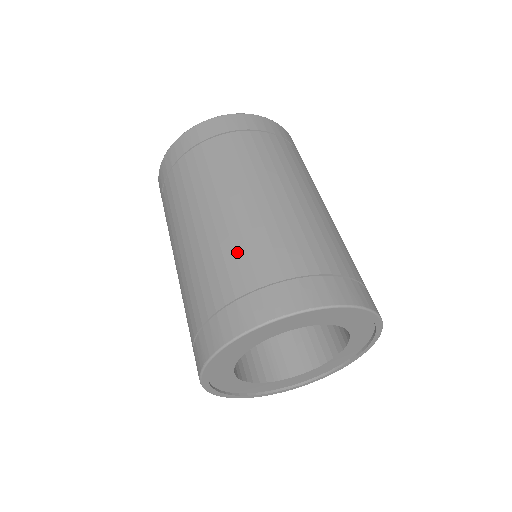
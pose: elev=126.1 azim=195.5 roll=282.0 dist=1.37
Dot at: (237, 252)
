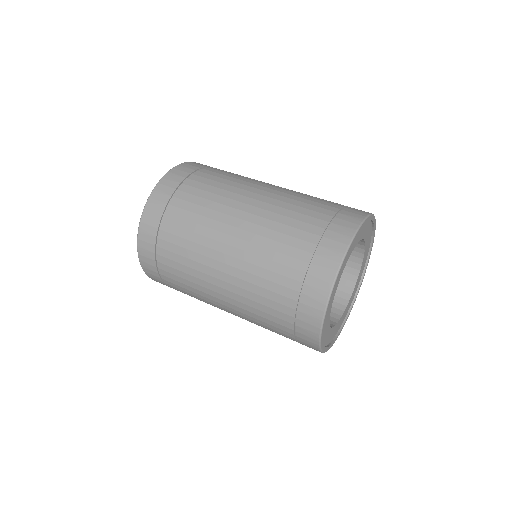
Dot at: (308, 199)
